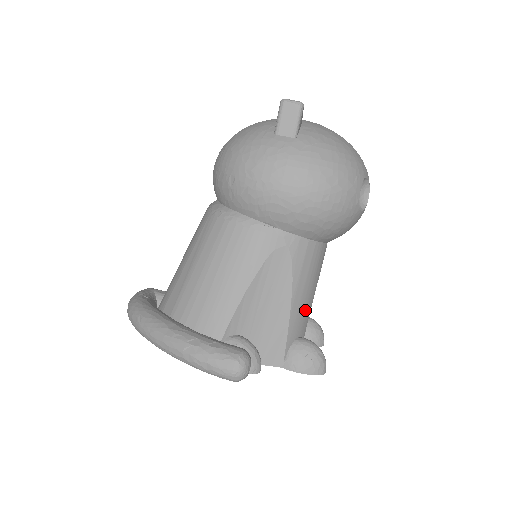
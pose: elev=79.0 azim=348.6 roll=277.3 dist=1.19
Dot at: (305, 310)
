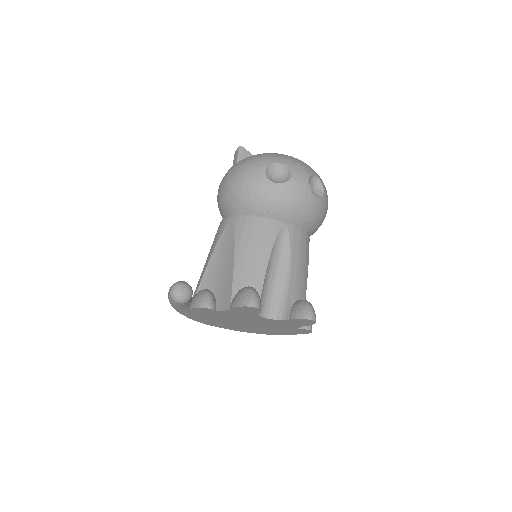
Dot at: (253, 267)
